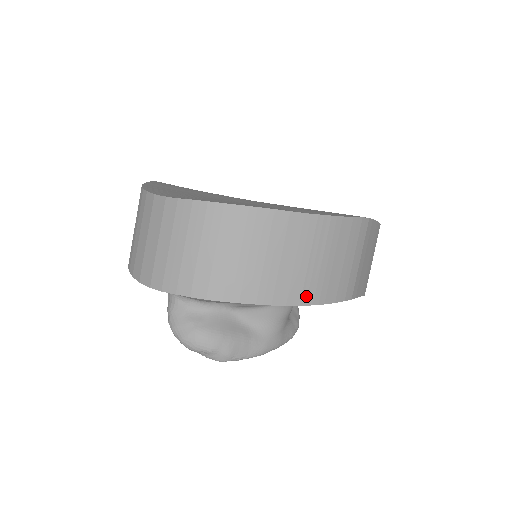
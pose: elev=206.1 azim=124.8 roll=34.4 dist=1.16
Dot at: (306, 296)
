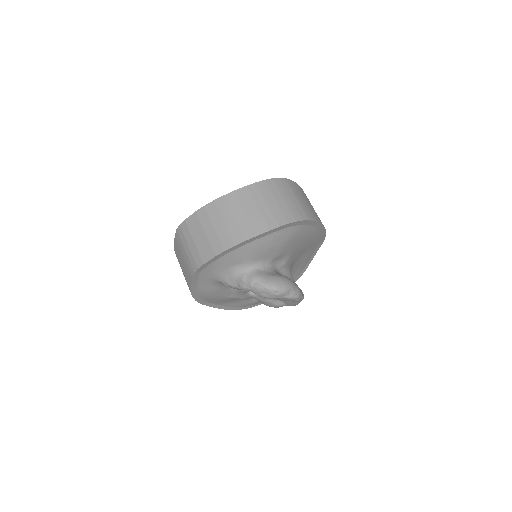
Dot at: occluded
